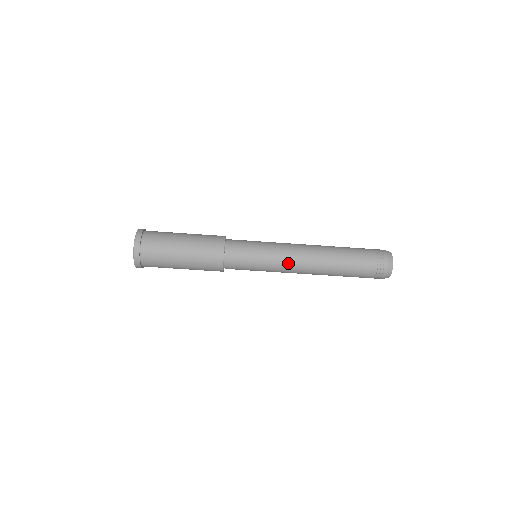
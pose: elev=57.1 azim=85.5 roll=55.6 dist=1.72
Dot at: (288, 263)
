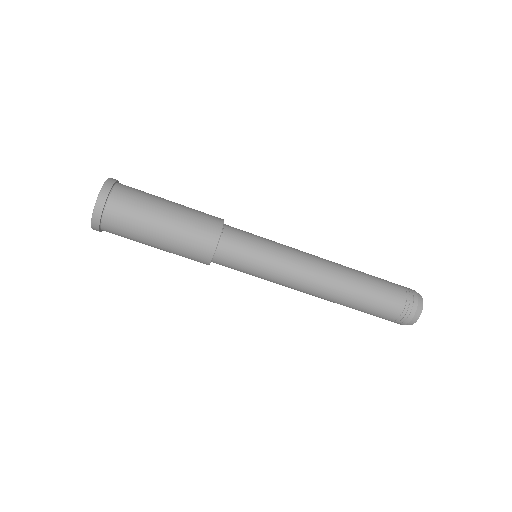
Dot at: (302, 258)
